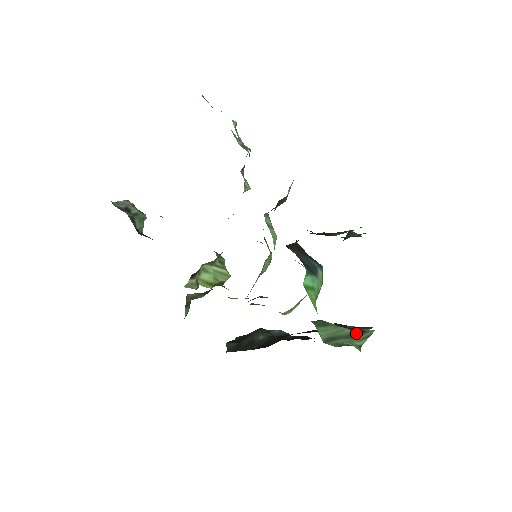
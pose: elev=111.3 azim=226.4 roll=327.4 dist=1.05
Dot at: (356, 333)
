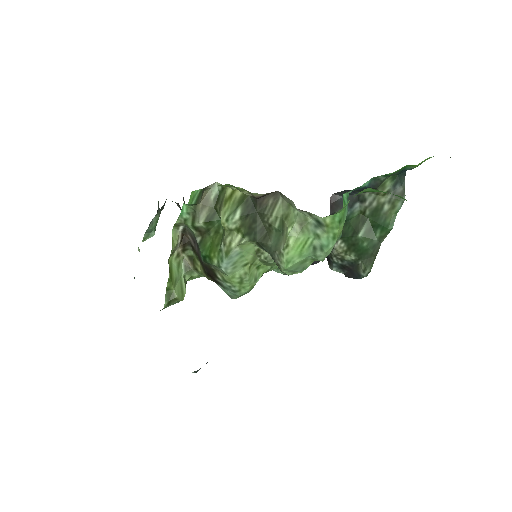
Dot at: occluded
